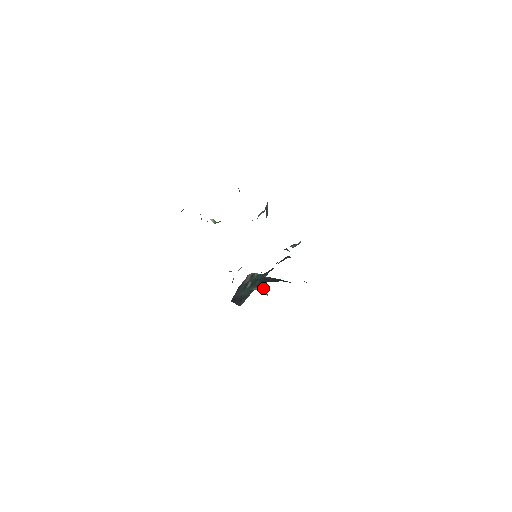
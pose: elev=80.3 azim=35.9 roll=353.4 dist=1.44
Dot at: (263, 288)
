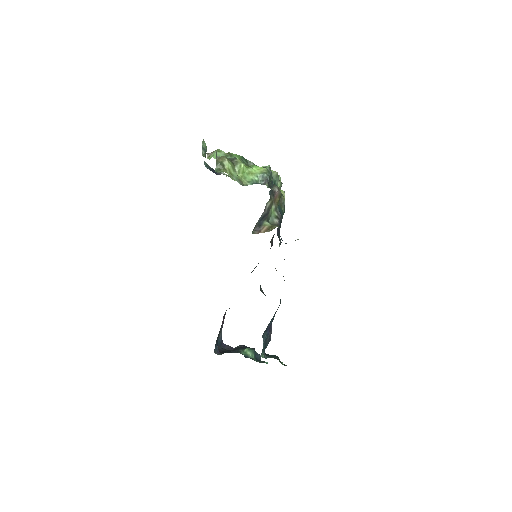
Dot at: occluded
